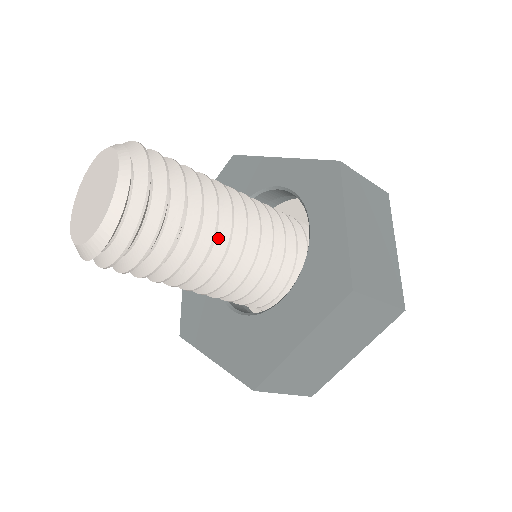
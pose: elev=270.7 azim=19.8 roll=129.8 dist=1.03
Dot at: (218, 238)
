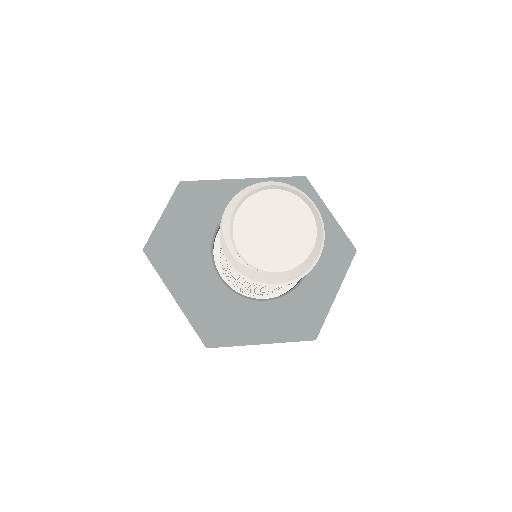
Dot at: occluded
